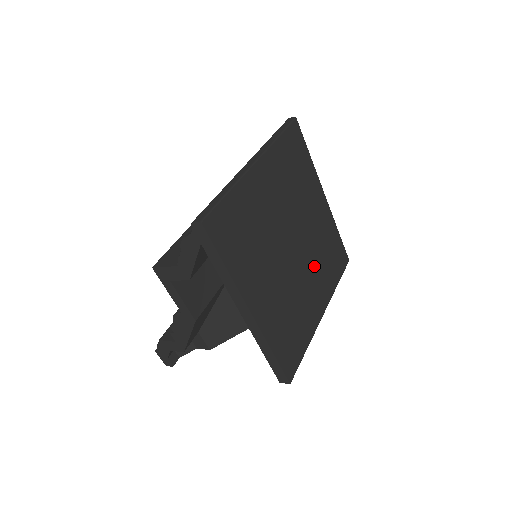
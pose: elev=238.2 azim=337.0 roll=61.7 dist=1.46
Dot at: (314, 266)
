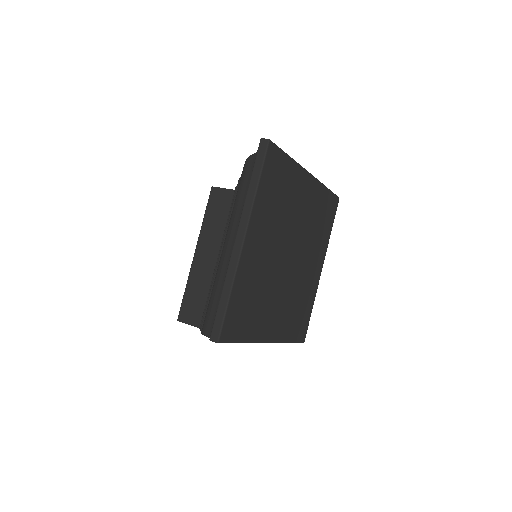
Dot at: (309, 247)
